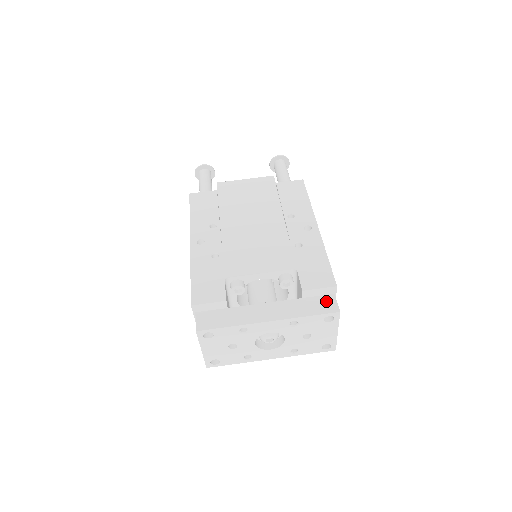
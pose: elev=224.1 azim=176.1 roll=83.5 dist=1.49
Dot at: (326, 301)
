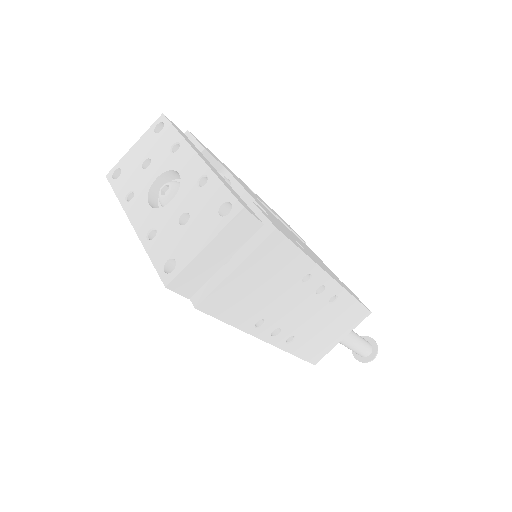
Dot at: (250, 209)
